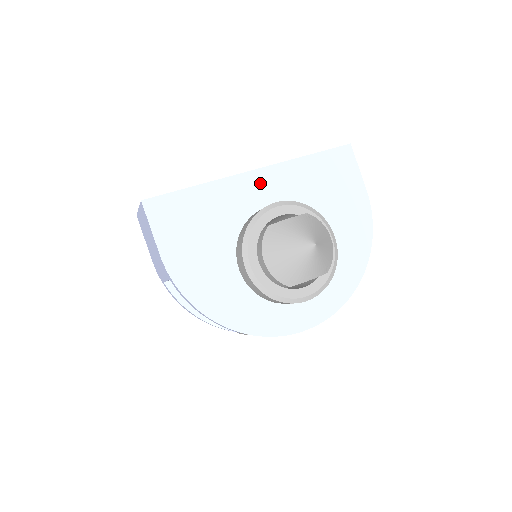
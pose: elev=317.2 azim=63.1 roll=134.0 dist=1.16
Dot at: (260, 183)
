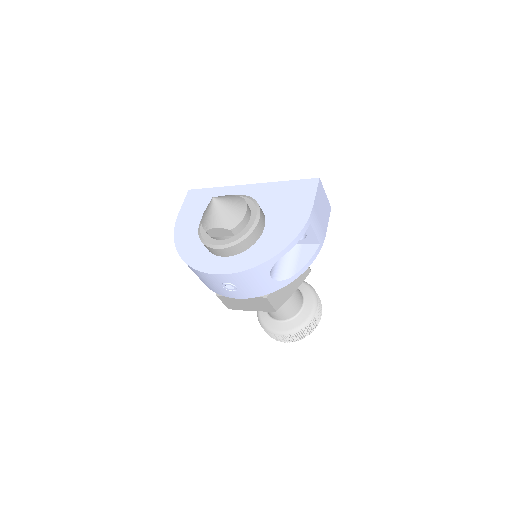
Dot at: (247, 191)
